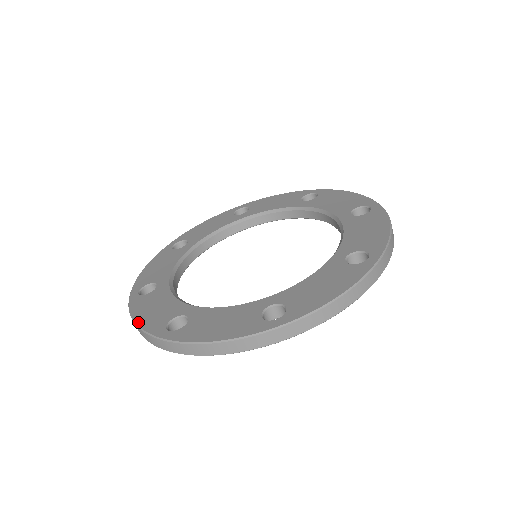
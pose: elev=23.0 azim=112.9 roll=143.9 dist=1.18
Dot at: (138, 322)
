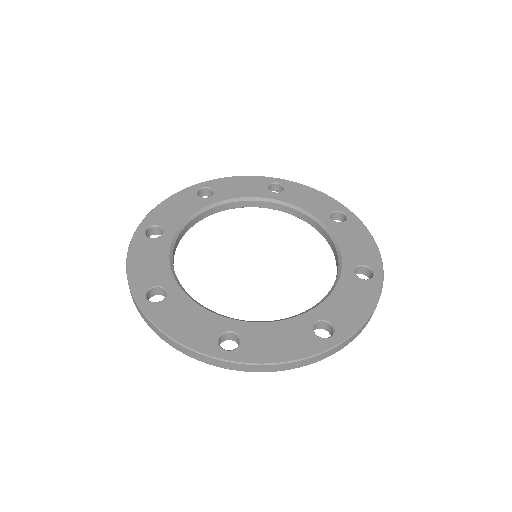
Dot at: (178, 339)
